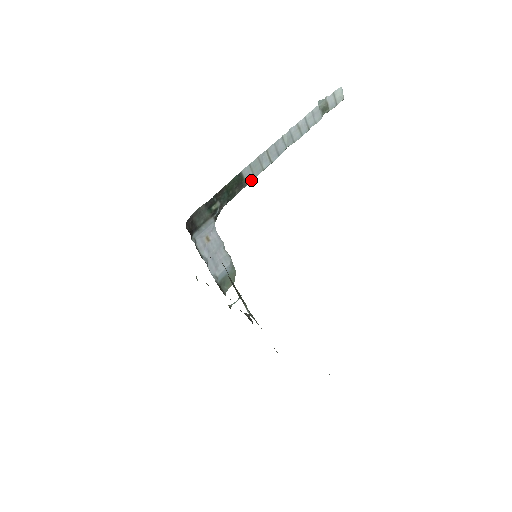
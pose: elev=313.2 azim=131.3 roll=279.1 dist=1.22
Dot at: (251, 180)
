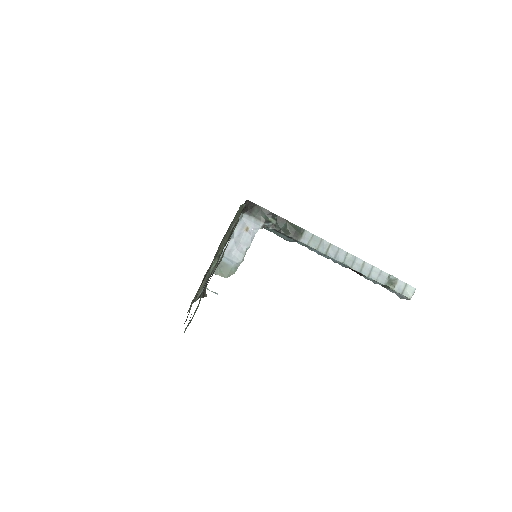
Dot at: (304, 243)
